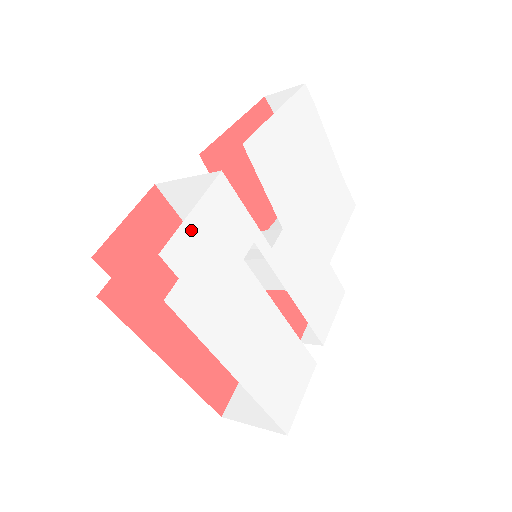
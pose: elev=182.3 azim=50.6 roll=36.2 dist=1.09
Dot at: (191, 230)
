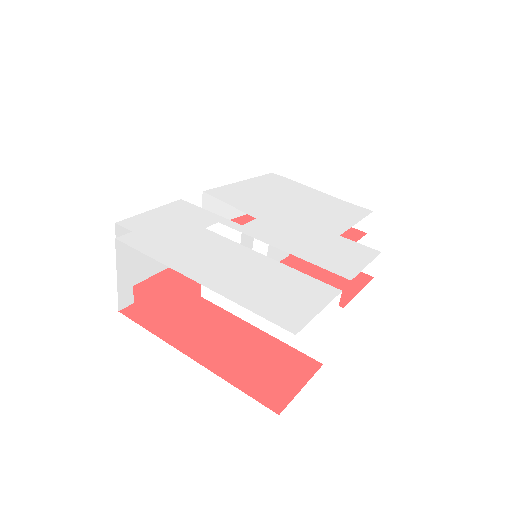
Dot at: (148, 217)
